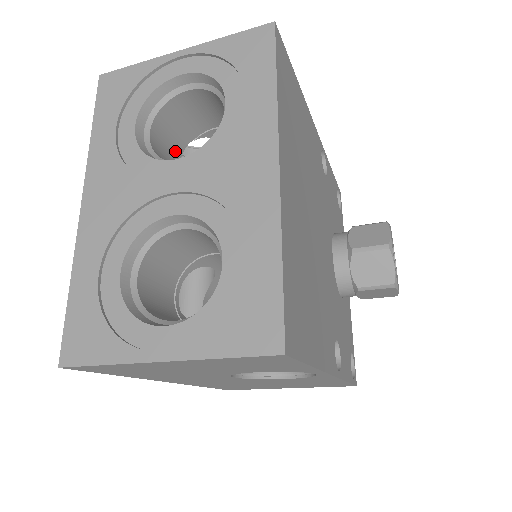
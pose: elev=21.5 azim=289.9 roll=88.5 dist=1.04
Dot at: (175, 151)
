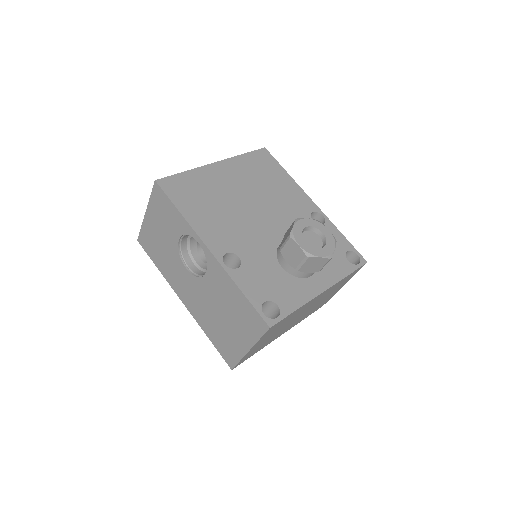
Dot at: occluded
